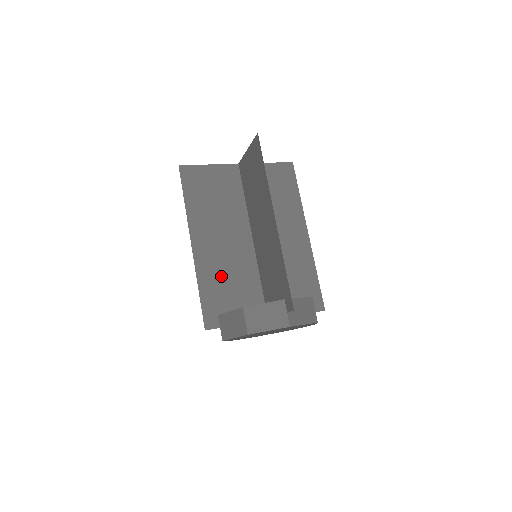
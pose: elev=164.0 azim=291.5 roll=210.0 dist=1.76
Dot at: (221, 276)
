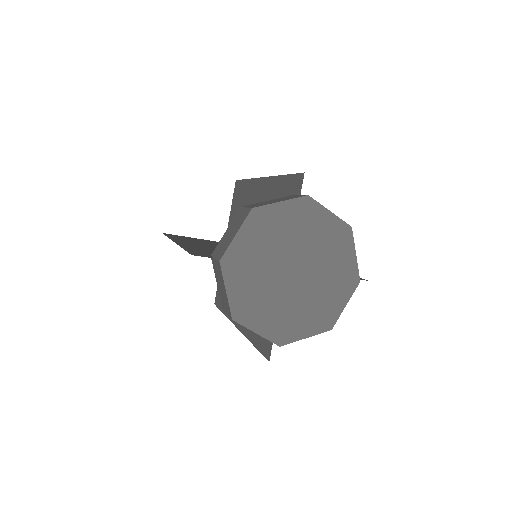
Dot at: (212, 251)
